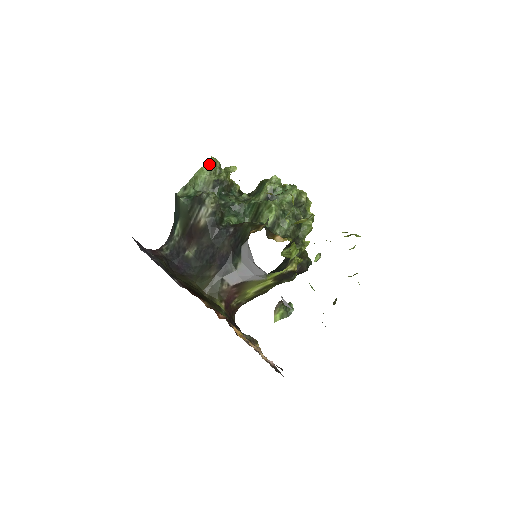
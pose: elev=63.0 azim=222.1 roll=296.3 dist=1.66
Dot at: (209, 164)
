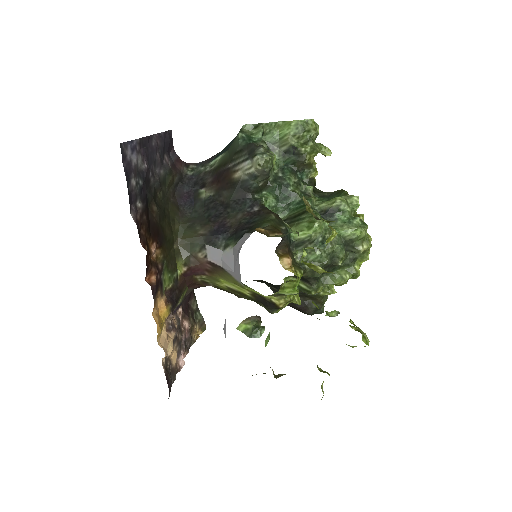
Dot at: (302, 124)
